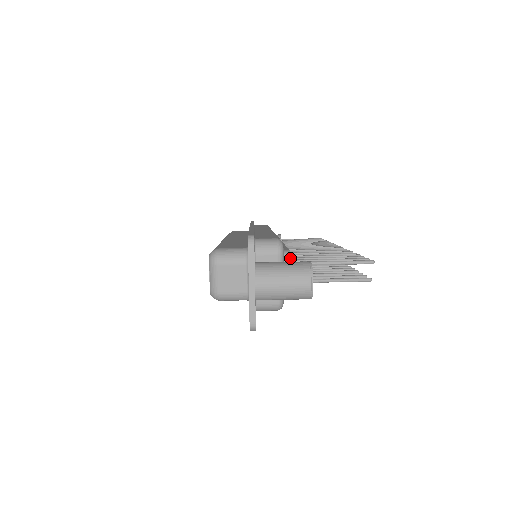
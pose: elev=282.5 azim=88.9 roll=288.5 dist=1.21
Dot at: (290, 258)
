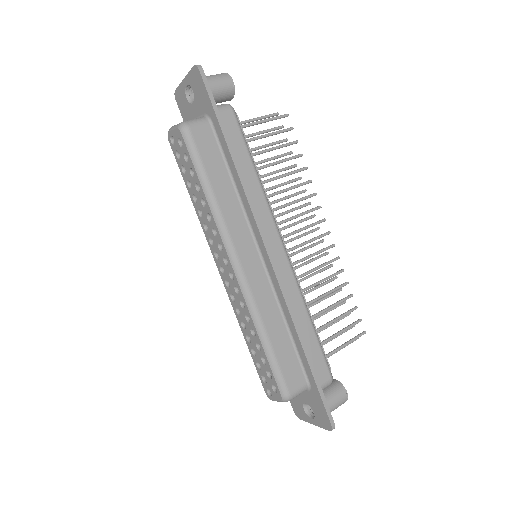
Dot at: occluded
